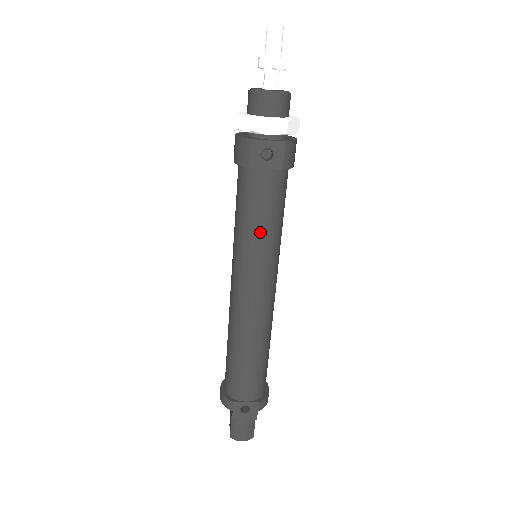
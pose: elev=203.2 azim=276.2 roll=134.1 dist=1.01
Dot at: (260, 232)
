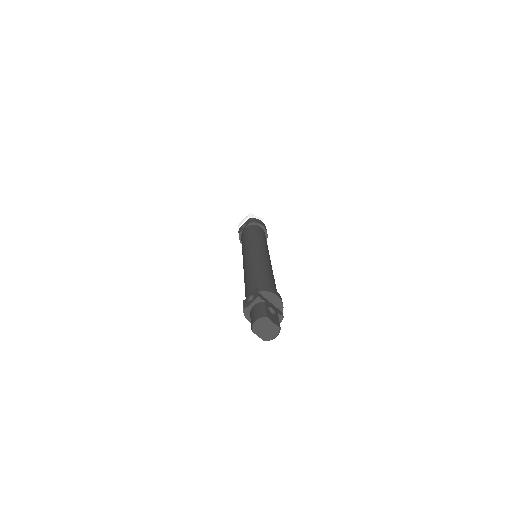
Dot at: (245, 240)
